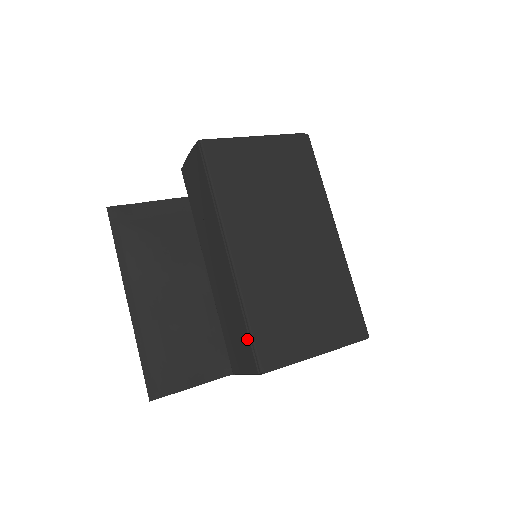
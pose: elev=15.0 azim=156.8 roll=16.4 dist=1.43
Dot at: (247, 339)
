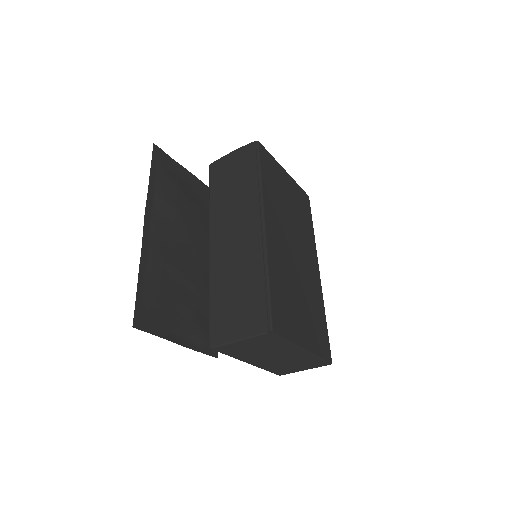
Dot at: (262, 299)
